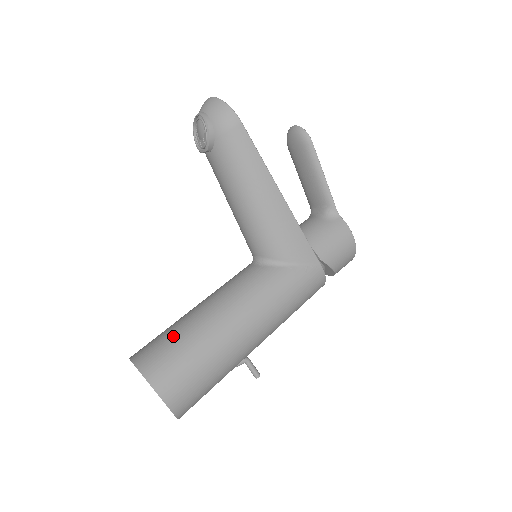
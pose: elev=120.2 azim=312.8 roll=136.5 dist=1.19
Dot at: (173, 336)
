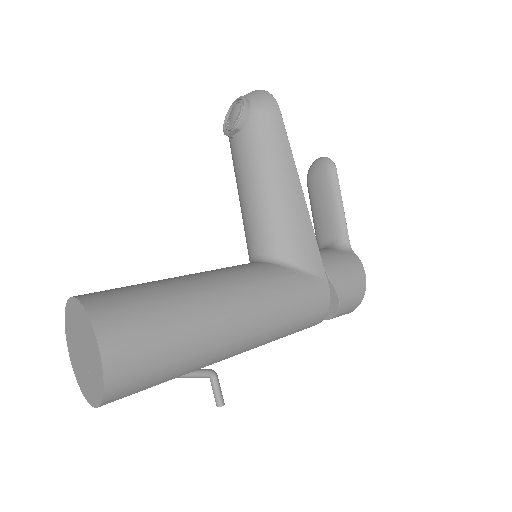
Dot at: (138, 285)
